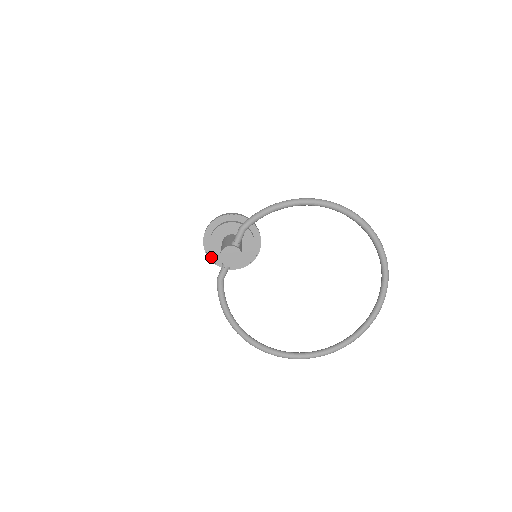
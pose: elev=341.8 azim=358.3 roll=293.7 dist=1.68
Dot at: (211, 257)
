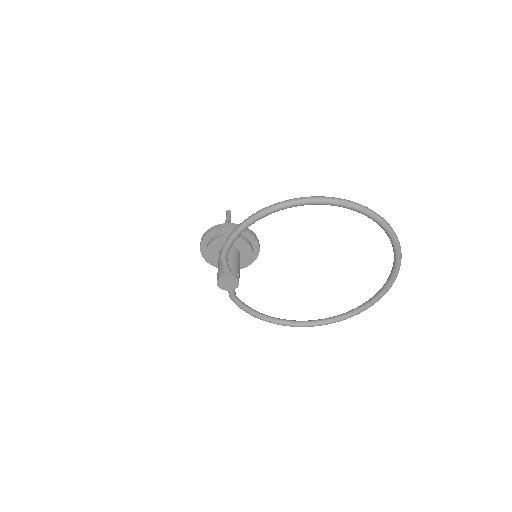
Dot at: occluded
